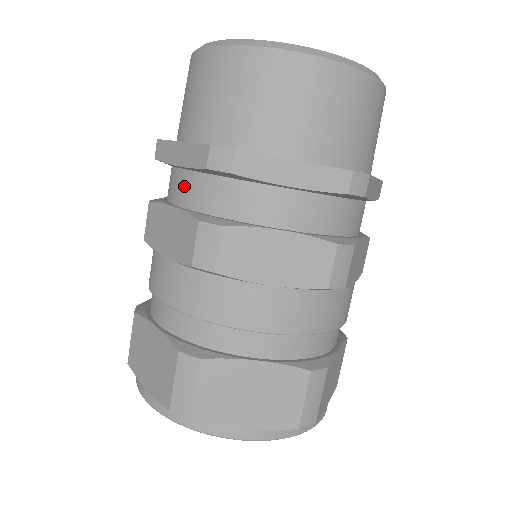
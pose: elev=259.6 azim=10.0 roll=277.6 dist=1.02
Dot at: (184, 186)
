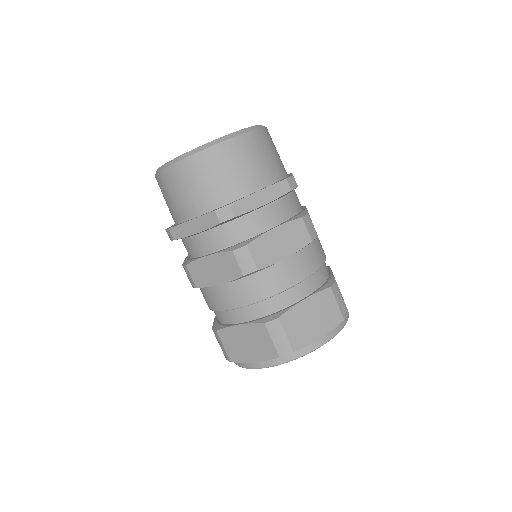
Dot at: occluded
